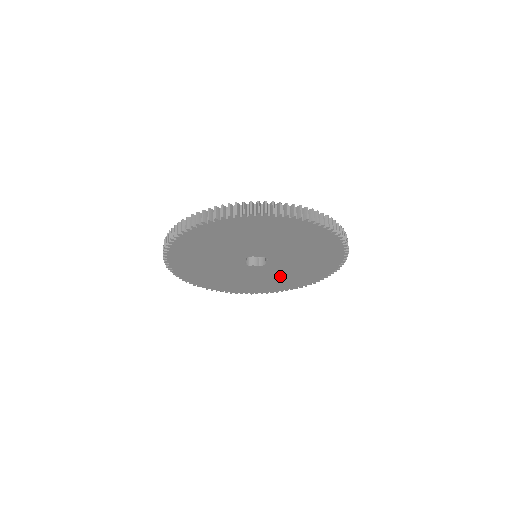
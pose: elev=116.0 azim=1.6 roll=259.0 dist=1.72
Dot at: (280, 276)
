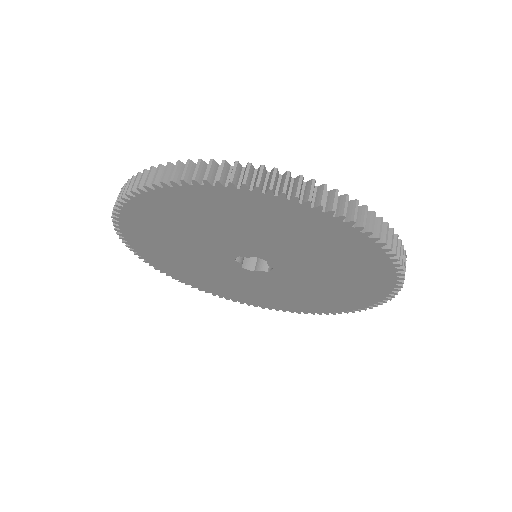
Dot at: (318, 287)
